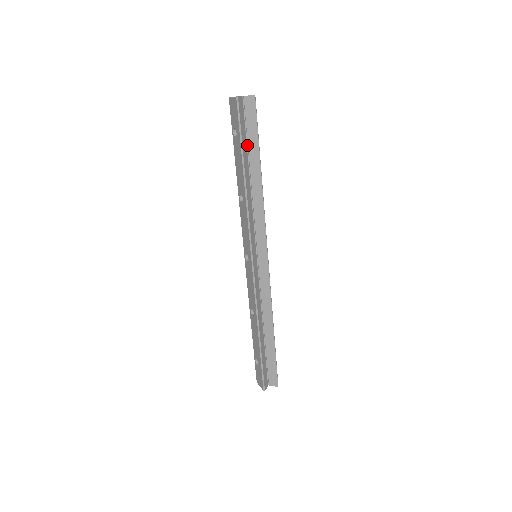
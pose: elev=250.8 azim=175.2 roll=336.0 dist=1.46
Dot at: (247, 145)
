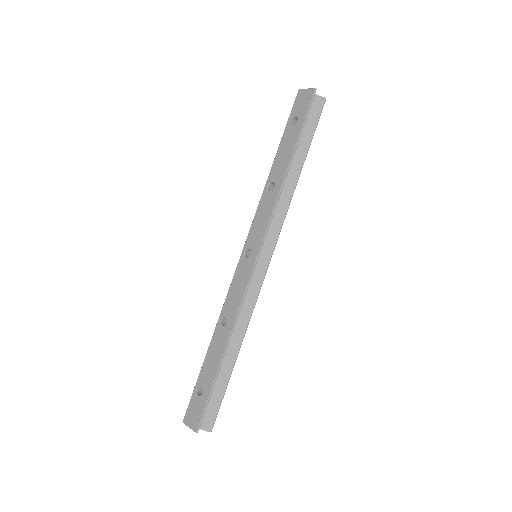
Dot at: occluded
